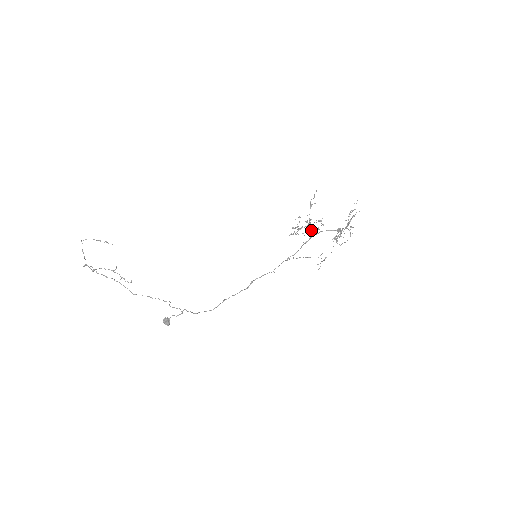
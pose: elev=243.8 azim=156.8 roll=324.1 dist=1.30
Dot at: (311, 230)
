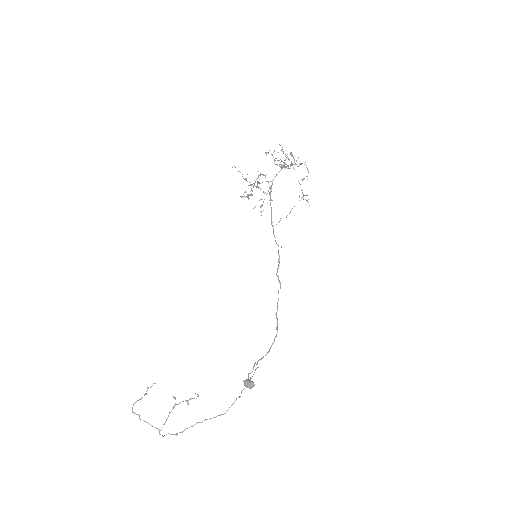
Dot at: occluded
